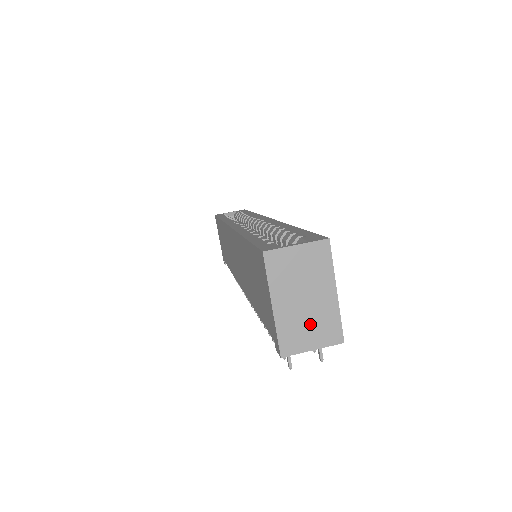
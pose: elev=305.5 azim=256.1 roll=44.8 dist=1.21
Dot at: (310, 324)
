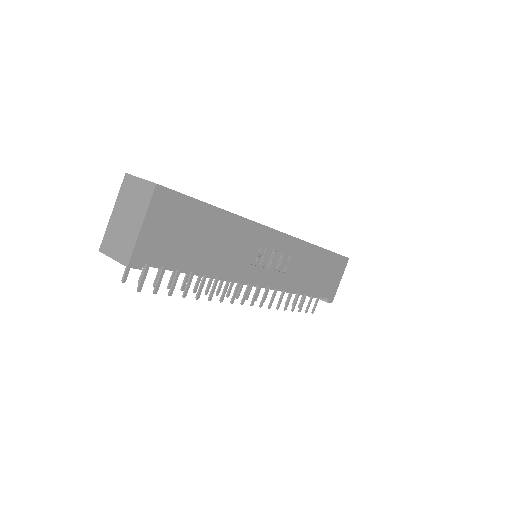
Dot at: (120, 239)
